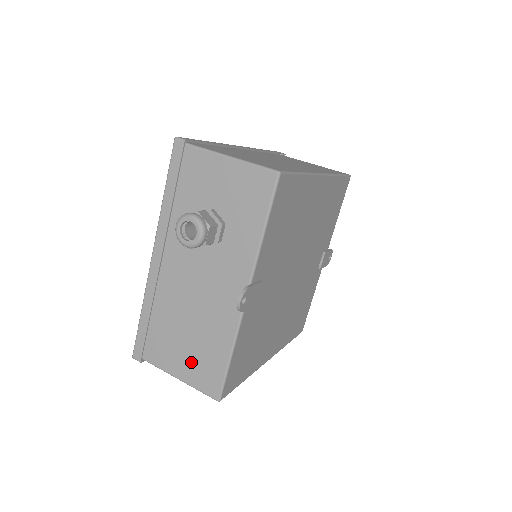
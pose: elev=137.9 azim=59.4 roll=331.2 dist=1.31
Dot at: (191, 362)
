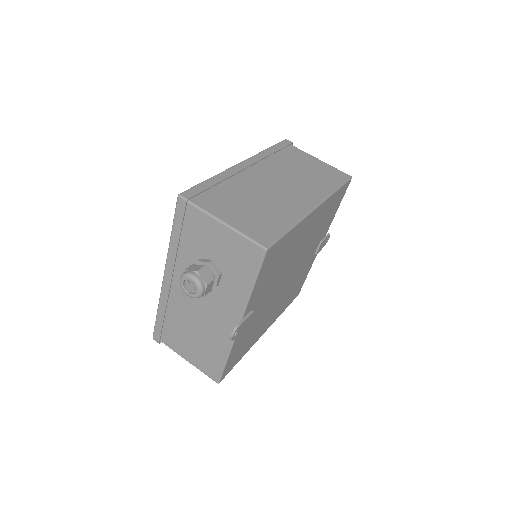
Dot at: (197, 354)
